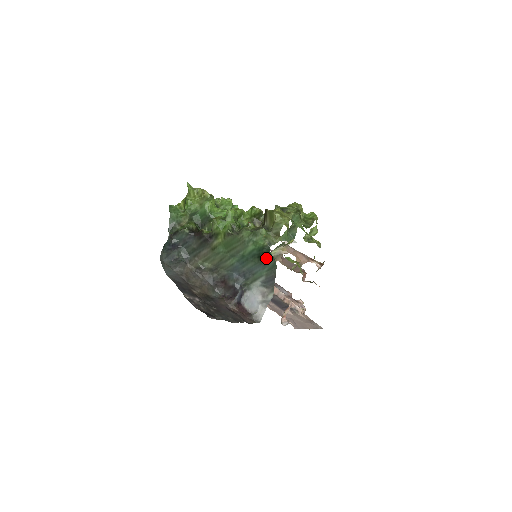
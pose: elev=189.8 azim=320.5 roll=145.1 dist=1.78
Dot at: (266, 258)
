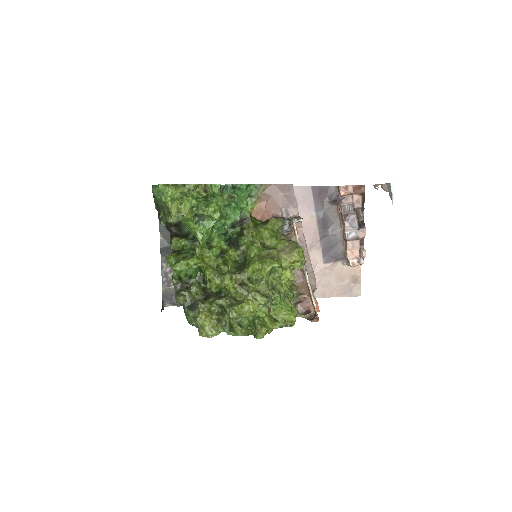
Dot at: occluded
